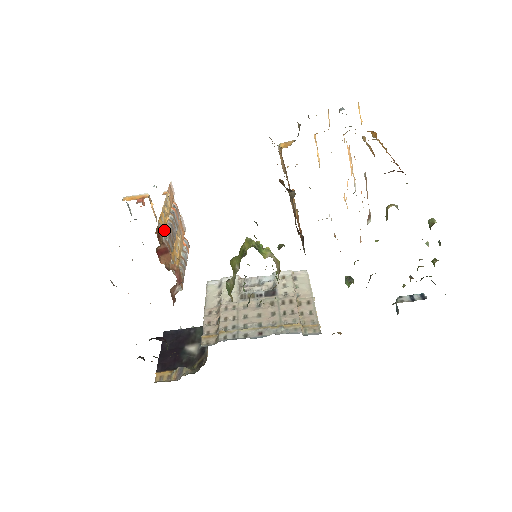
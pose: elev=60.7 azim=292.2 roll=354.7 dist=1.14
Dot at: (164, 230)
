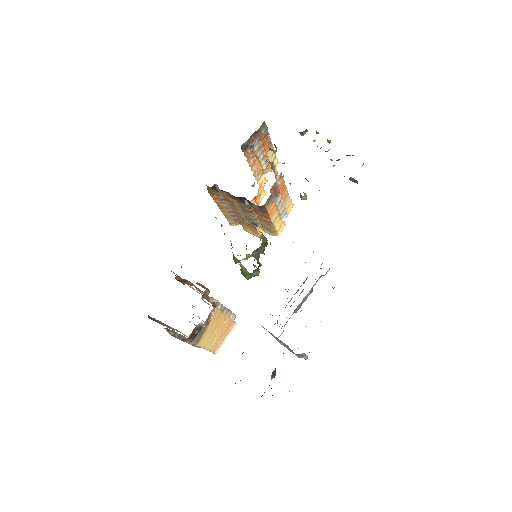
Dot at: occluded
